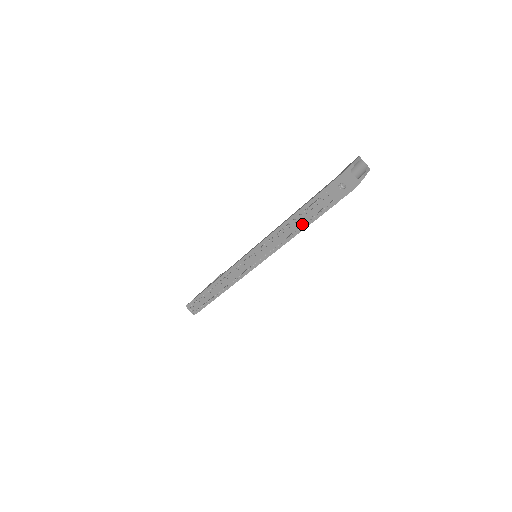
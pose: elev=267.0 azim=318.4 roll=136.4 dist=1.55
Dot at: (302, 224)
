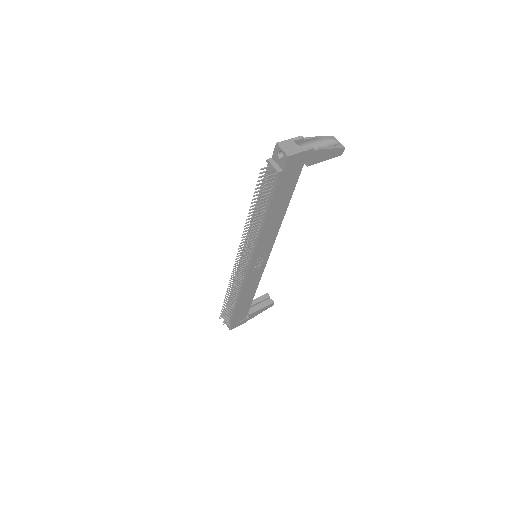
Dot at: (266, 207)
